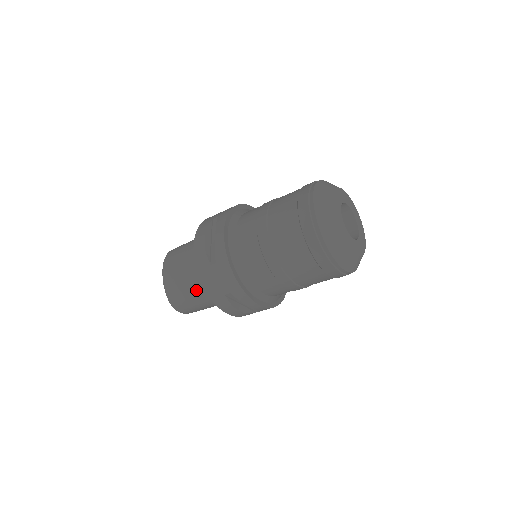
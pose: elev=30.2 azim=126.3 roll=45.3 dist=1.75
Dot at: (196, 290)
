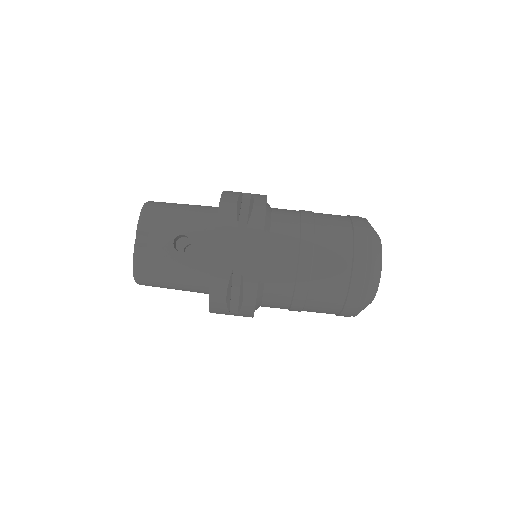
Dot at: occluded
